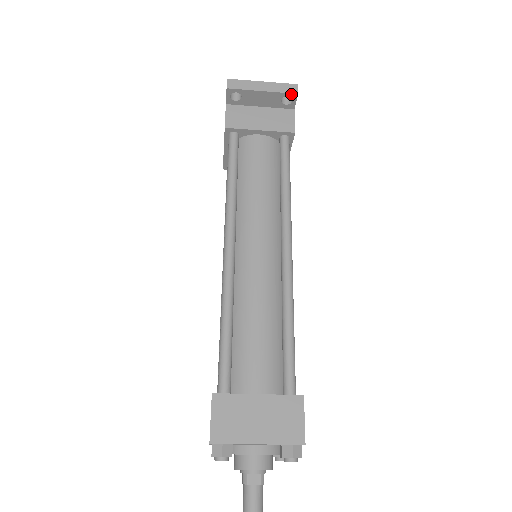
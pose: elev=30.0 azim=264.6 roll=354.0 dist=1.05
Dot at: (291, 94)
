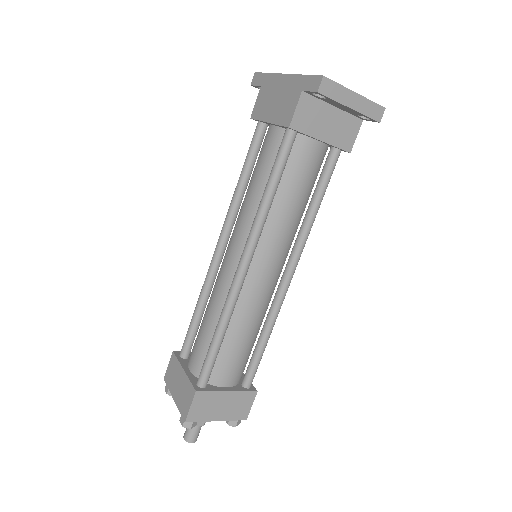
Dot at: (373, 119)
